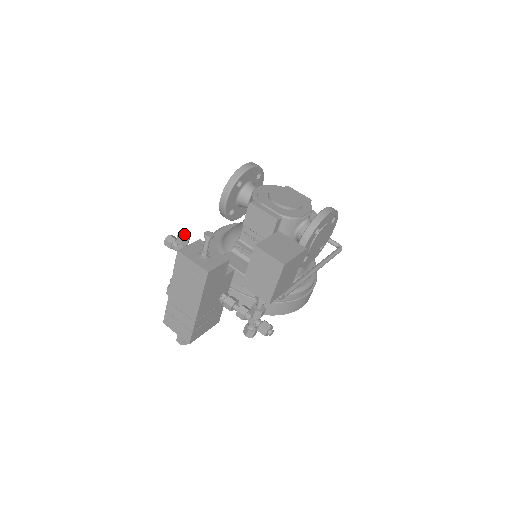
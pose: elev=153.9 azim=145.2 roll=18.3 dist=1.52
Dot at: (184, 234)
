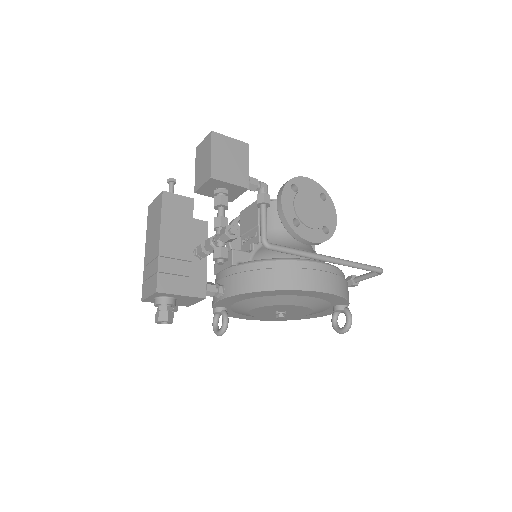
Dot at: occluded
